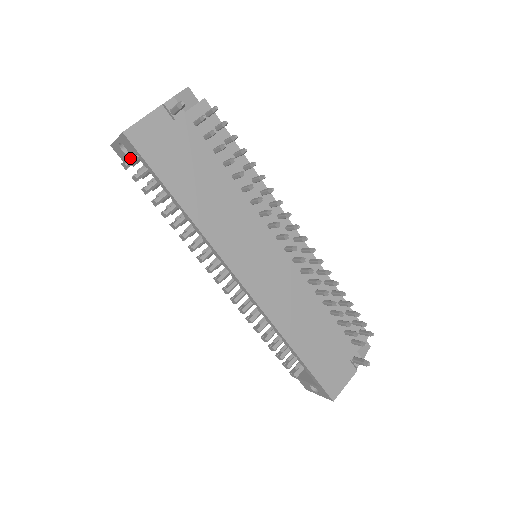
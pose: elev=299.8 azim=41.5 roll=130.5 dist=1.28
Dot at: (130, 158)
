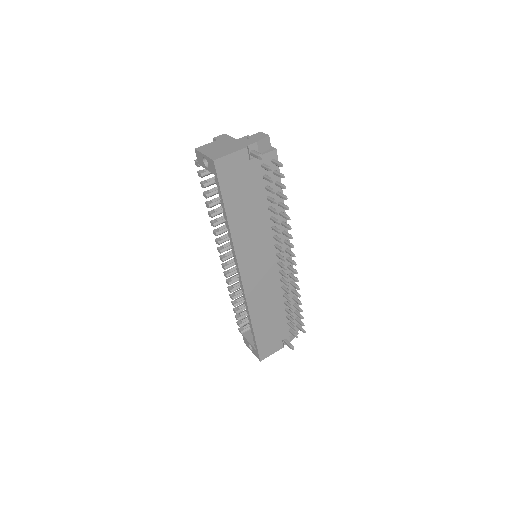
Dot at: (207, 169)
